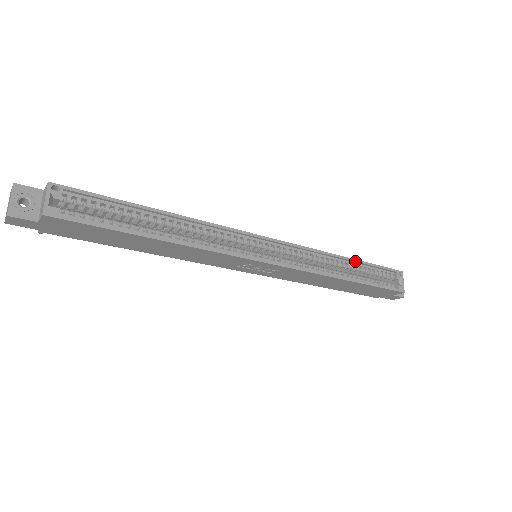
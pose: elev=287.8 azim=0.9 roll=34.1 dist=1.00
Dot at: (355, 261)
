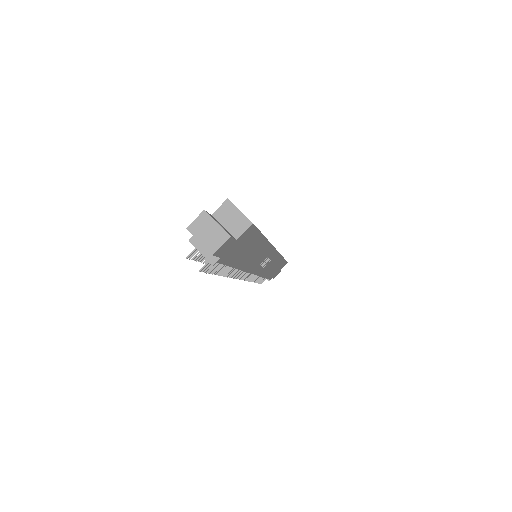
Dot at: occluded
